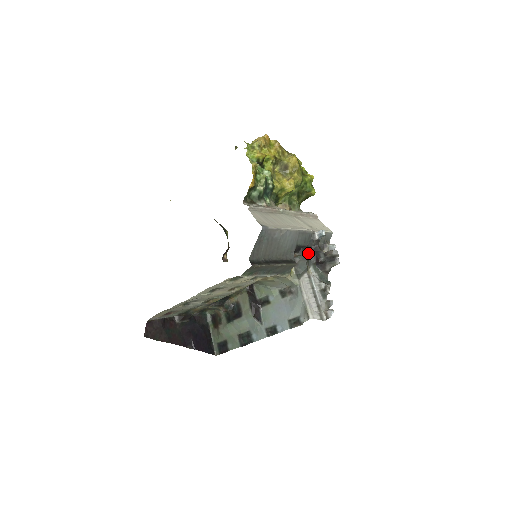
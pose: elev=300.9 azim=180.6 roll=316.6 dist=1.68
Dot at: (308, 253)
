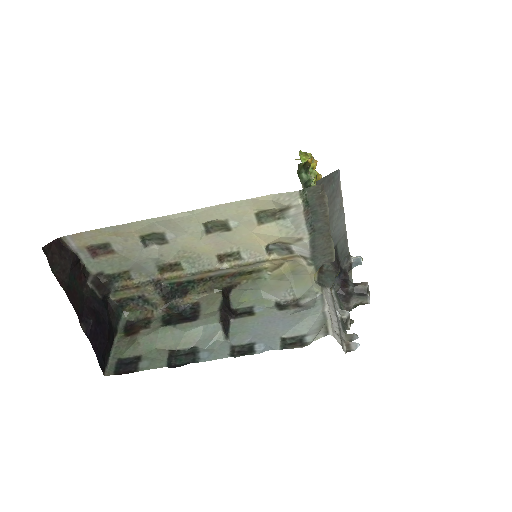
Dot at: occluded
